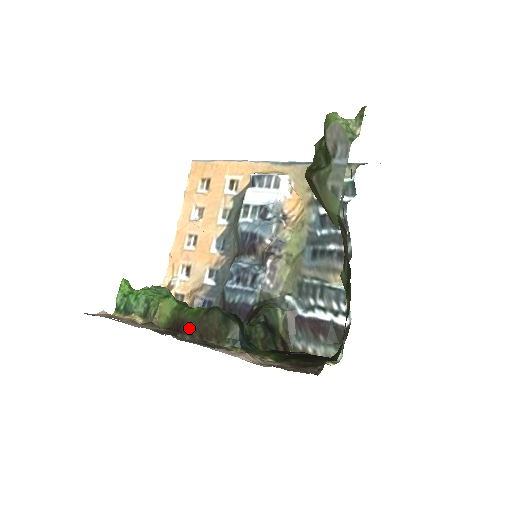
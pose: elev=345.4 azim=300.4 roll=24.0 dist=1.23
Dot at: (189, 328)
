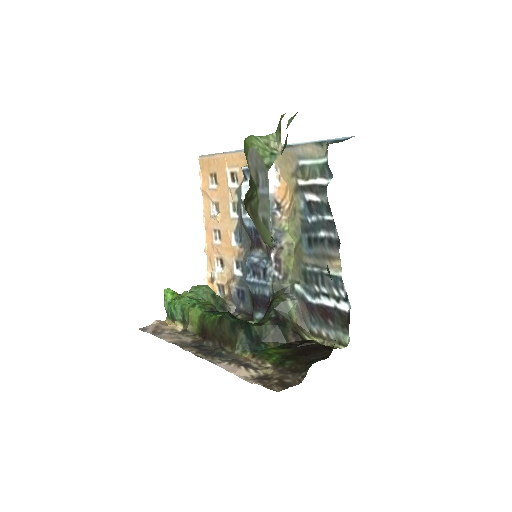
Dot at: (211, 335)
